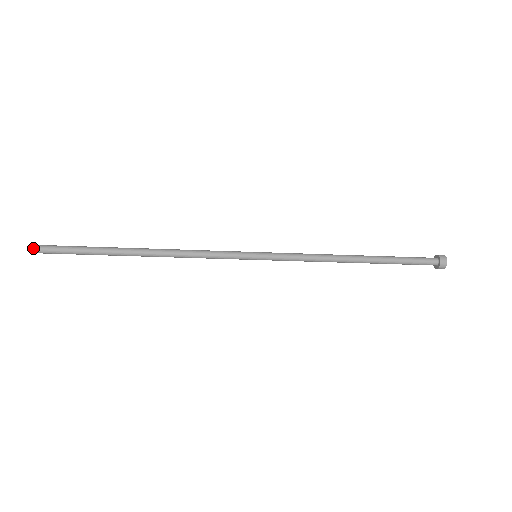
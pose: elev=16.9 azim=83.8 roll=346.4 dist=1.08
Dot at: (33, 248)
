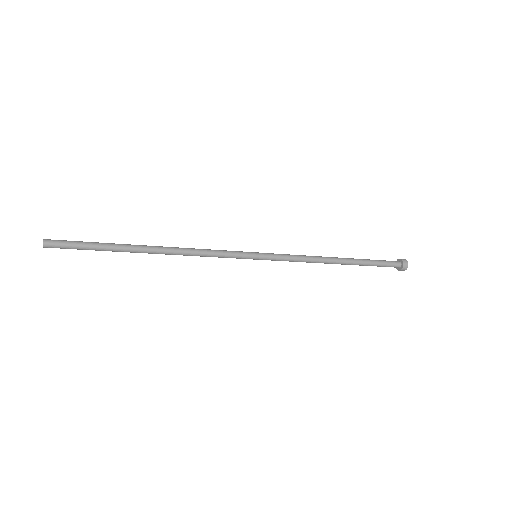
Dot at: (44, 240)
